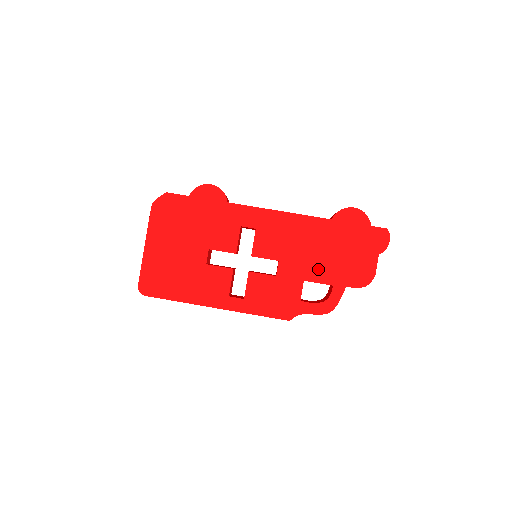
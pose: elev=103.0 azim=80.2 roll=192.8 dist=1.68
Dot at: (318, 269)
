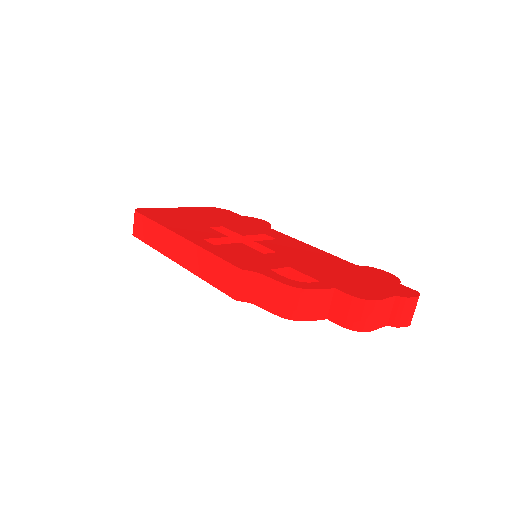
Dot at: (313, 270)
